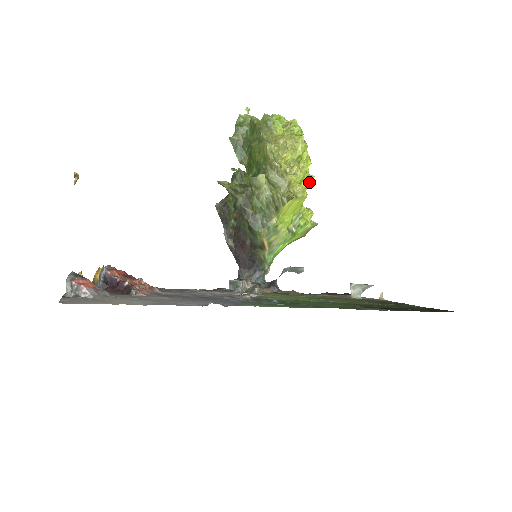
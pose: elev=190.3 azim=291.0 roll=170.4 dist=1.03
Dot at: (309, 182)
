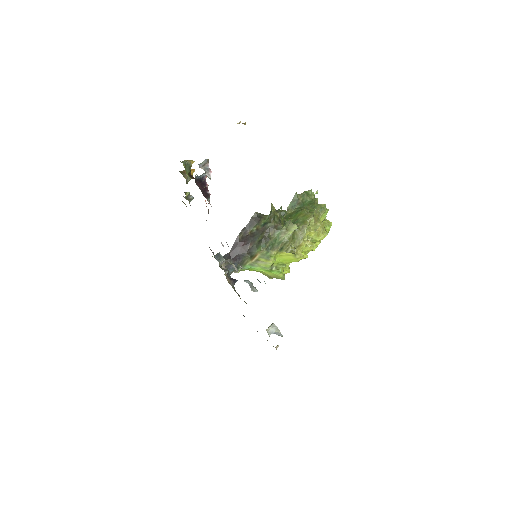
Dot at: occluded
